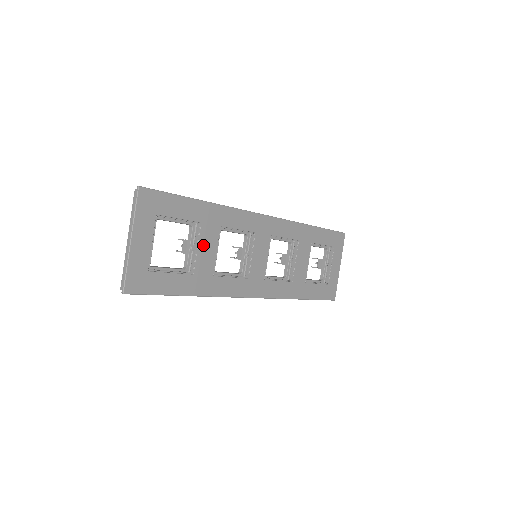
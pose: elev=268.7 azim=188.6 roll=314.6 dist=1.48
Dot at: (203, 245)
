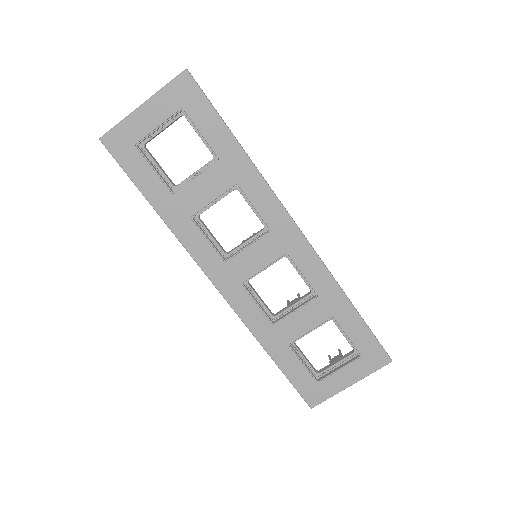
Dot at: (204, 180)
